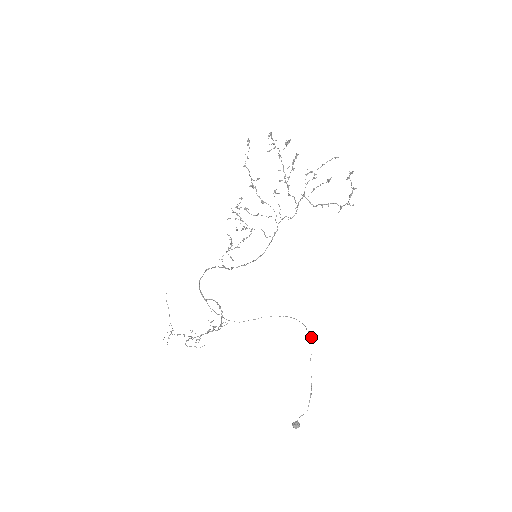
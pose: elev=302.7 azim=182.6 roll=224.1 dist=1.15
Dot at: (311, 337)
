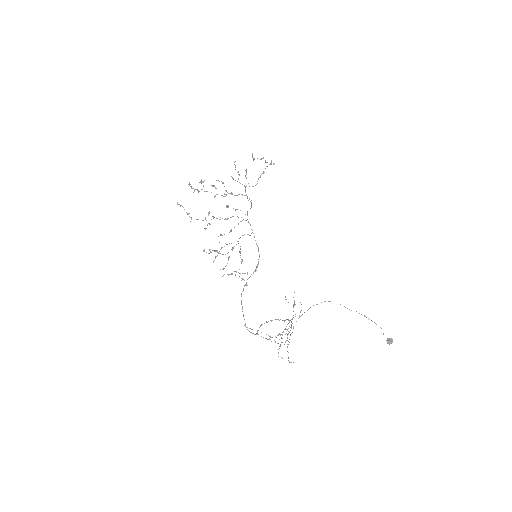
Dot at: occluded
